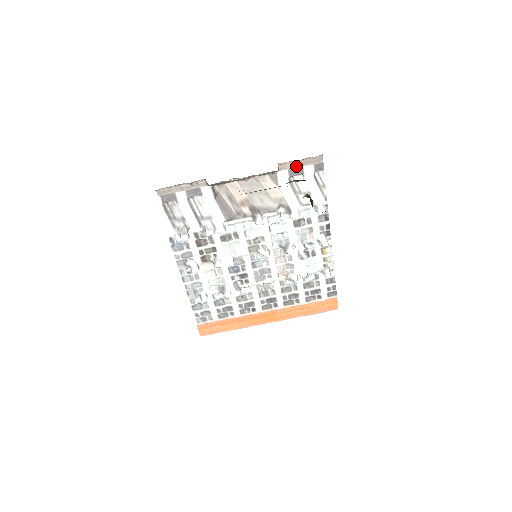
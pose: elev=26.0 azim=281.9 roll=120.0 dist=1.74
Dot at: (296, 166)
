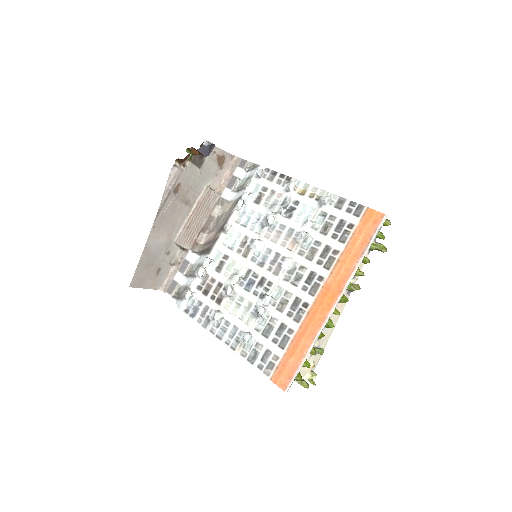
Dot at: (229, 180)
